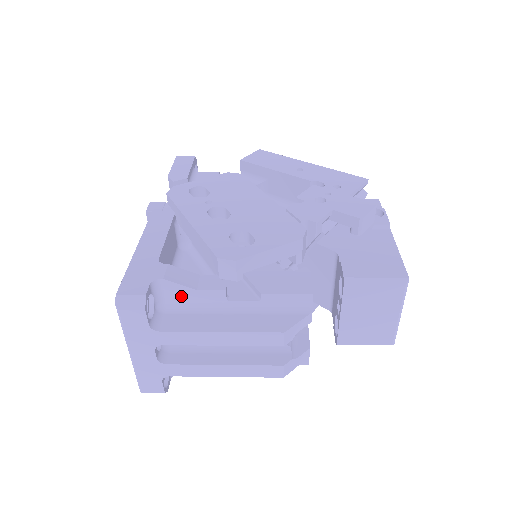
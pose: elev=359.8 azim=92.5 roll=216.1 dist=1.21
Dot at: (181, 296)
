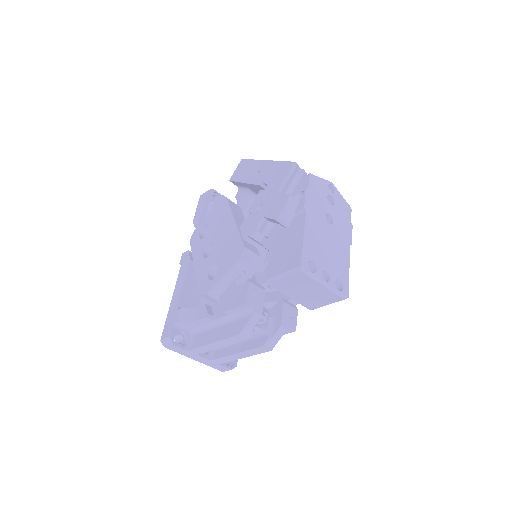
Dot at: (194, 325)
